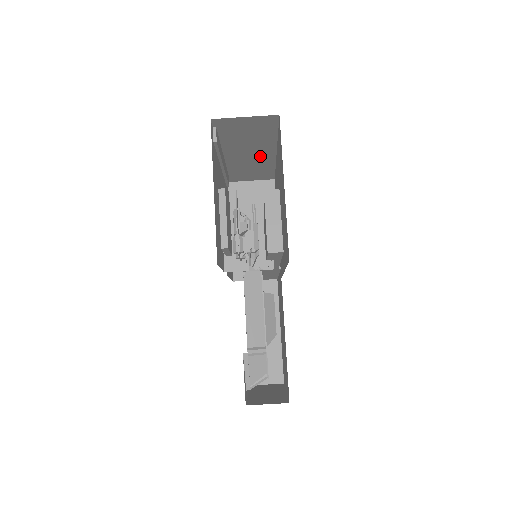
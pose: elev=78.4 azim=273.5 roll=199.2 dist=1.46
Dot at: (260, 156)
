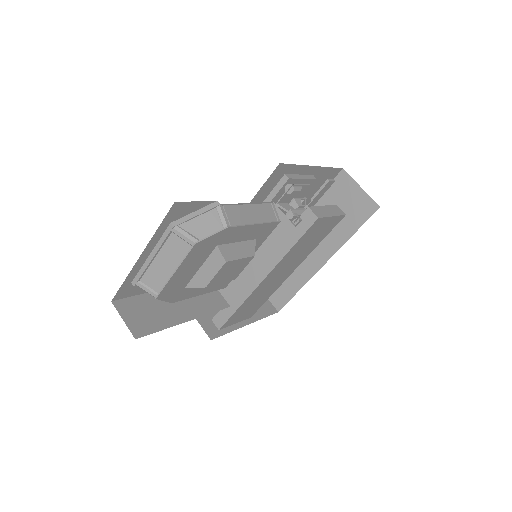
Dot at: (311, 257)
